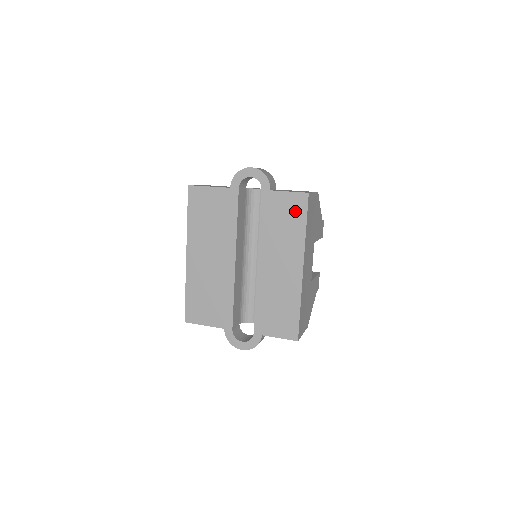
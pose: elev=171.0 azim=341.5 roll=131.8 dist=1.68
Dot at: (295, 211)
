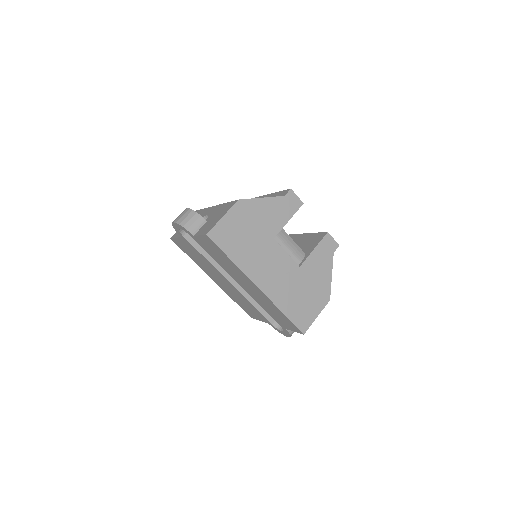
Dot at: (215, 248)
